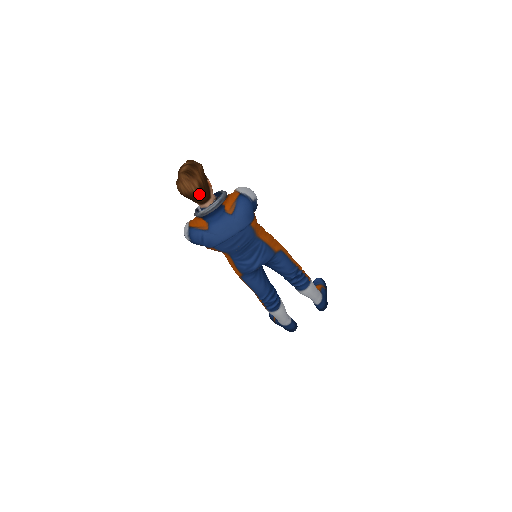
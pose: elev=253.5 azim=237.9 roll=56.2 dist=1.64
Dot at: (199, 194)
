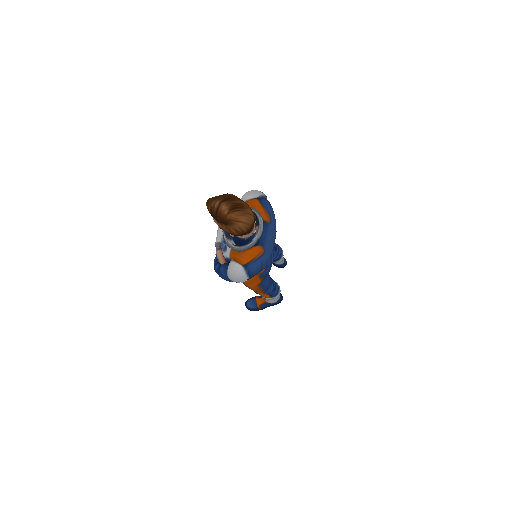
Dot at: (254, 221)
